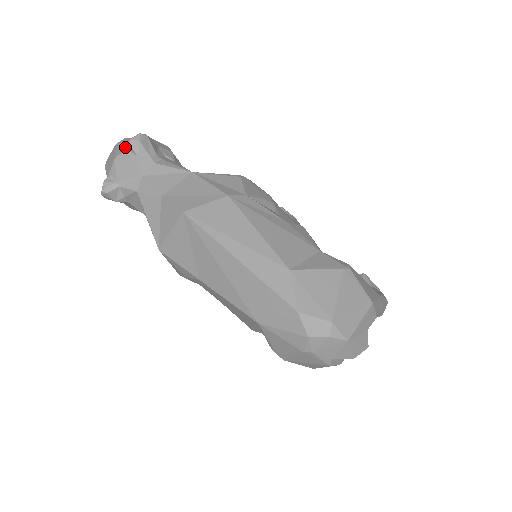
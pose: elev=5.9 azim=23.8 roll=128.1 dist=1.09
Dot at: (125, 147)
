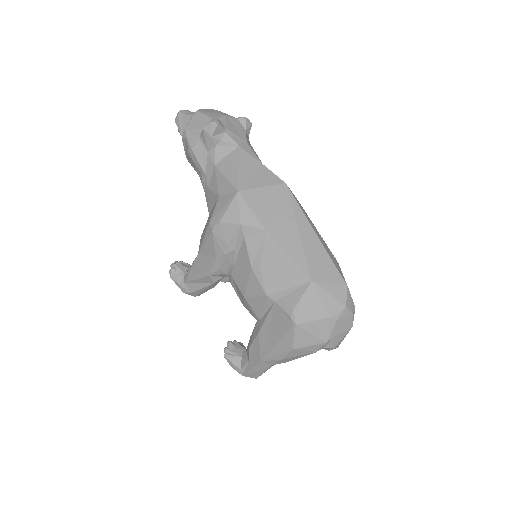
Dot at: occluded
